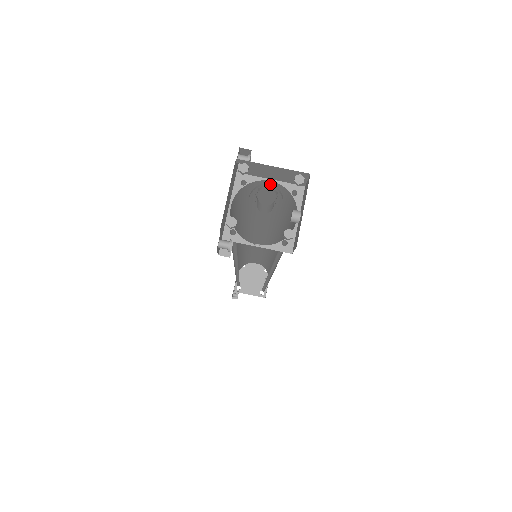
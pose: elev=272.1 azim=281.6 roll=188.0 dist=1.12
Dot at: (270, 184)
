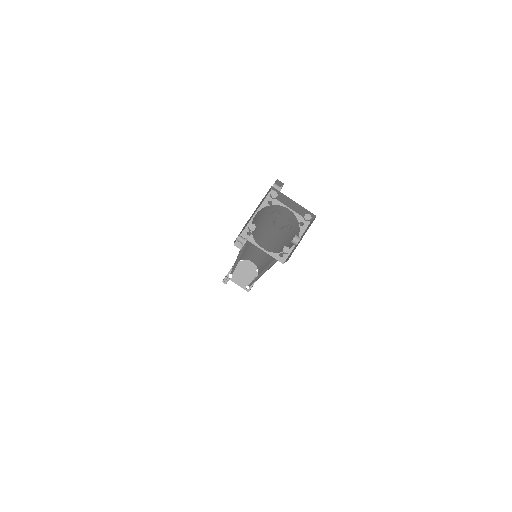
Dot at: (287, 212)
